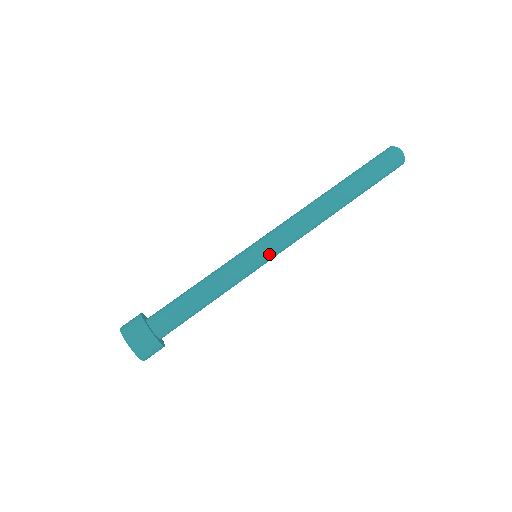
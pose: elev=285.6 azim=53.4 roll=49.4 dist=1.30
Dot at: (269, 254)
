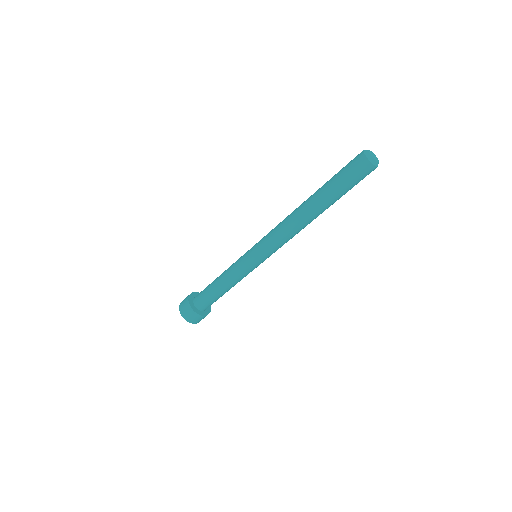
Dot at: occluded
